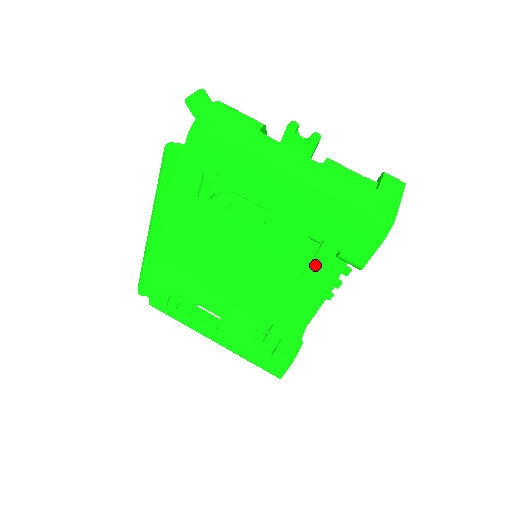
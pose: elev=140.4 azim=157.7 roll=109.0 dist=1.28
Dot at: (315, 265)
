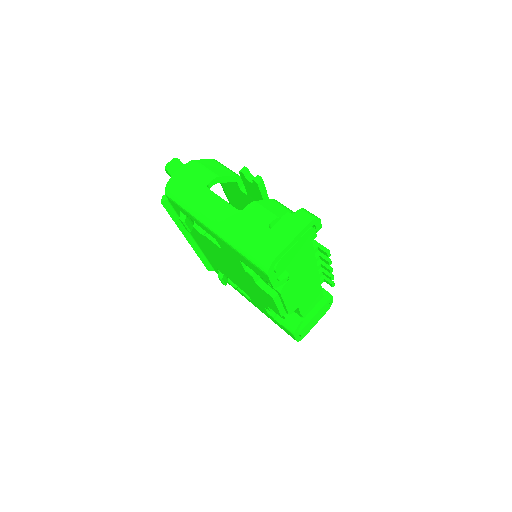
Dot at: occluded
